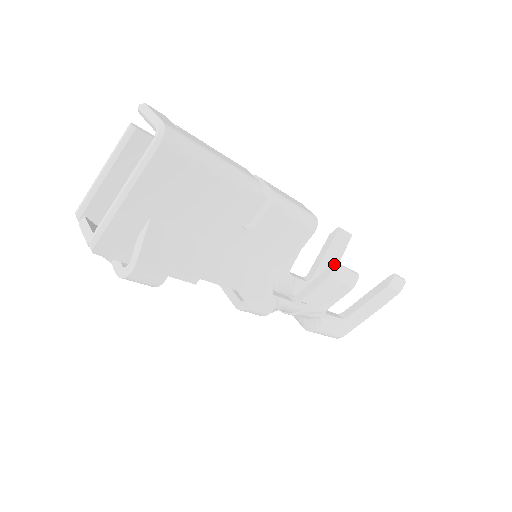
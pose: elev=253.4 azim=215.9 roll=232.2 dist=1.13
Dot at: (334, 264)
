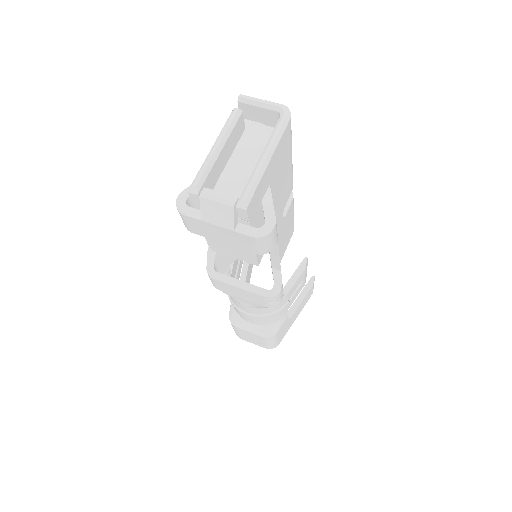
Dot at: (305, 258)
